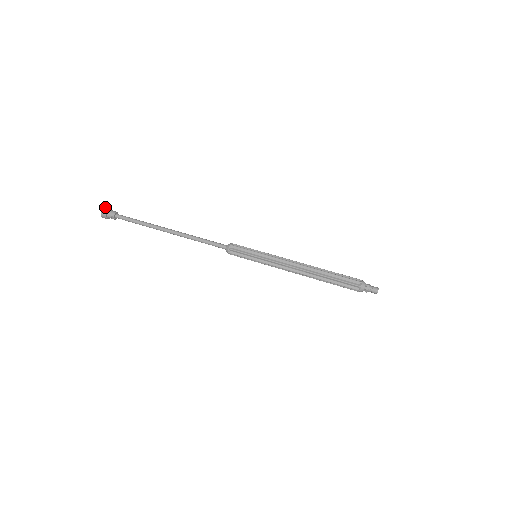
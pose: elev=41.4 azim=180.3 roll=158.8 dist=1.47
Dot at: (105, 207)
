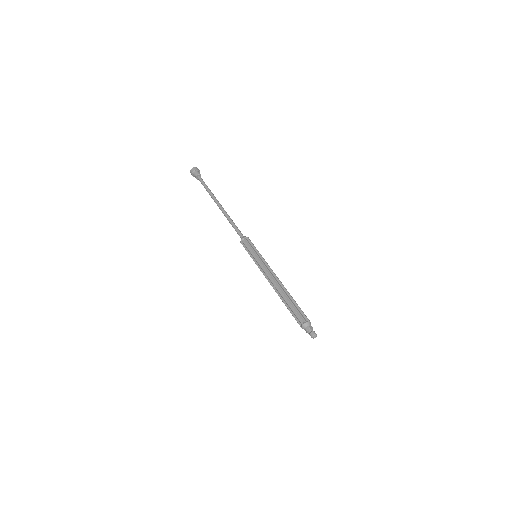
Dot at: (195, 167)
